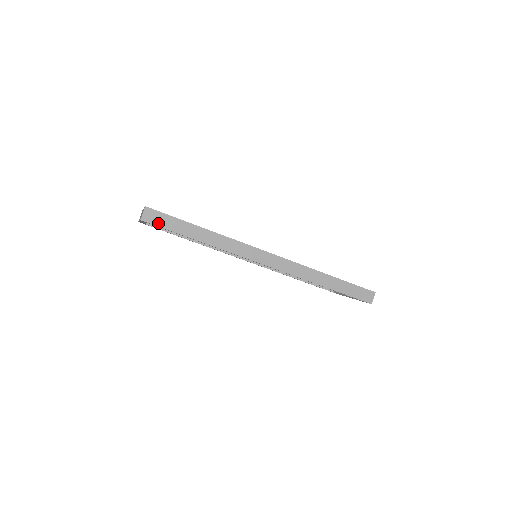
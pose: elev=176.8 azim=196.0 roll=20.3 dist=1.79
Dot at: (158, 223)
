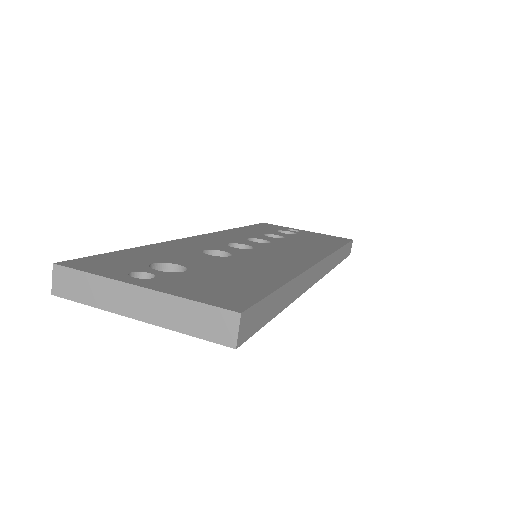
Dot at: (253, 328)
